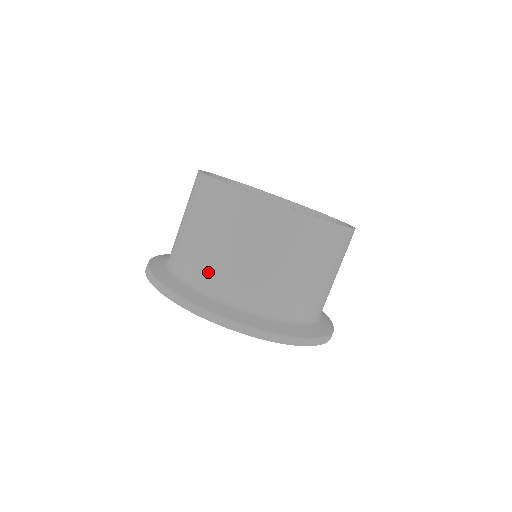
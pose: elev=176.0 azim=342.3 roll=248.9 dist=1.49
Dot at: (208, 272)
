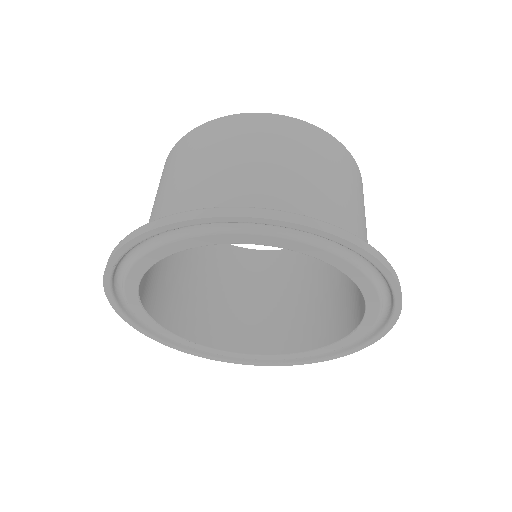
Dot at: (264, 196)
